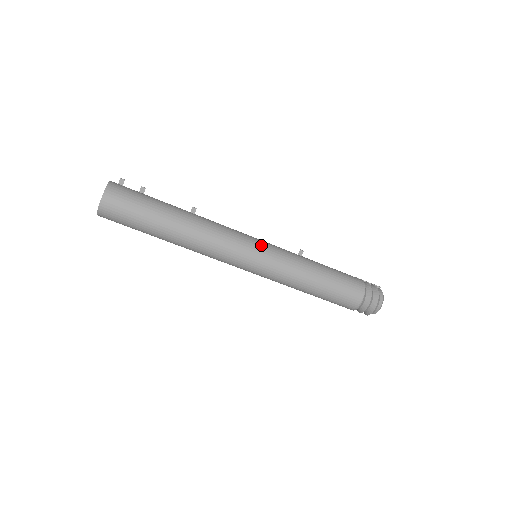
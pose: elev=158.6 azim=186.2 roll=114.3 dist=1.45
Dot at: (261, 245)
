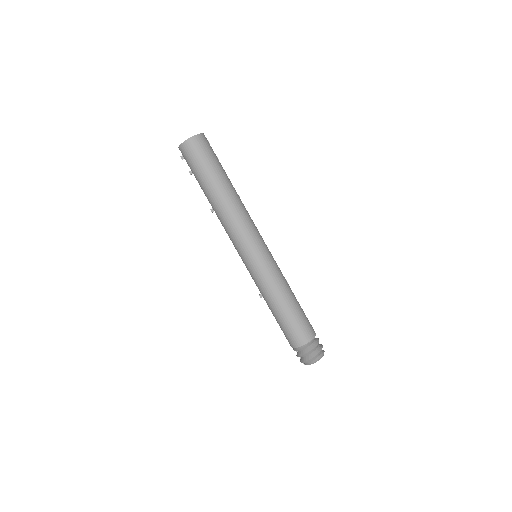
Dot at: (267, 248)
